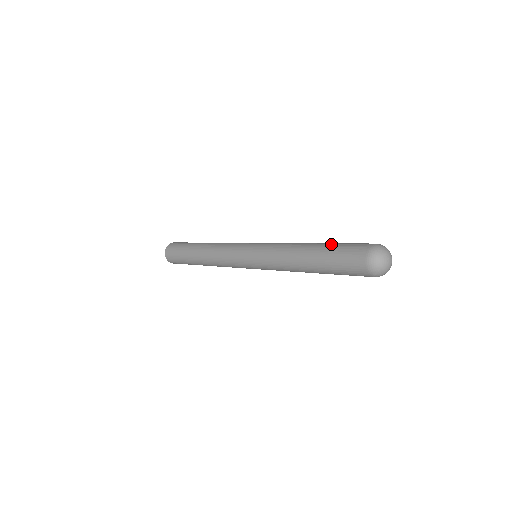
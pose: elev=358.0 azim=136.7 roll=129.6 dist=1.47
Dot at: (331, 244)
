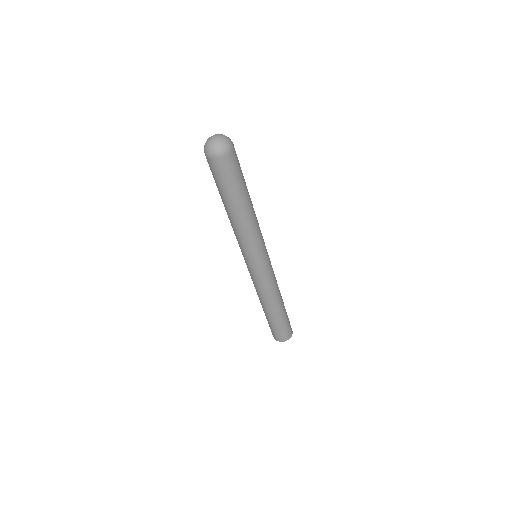
Dot at: occluded
